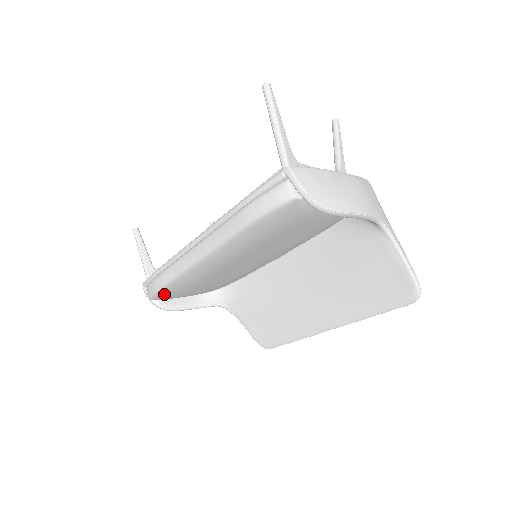
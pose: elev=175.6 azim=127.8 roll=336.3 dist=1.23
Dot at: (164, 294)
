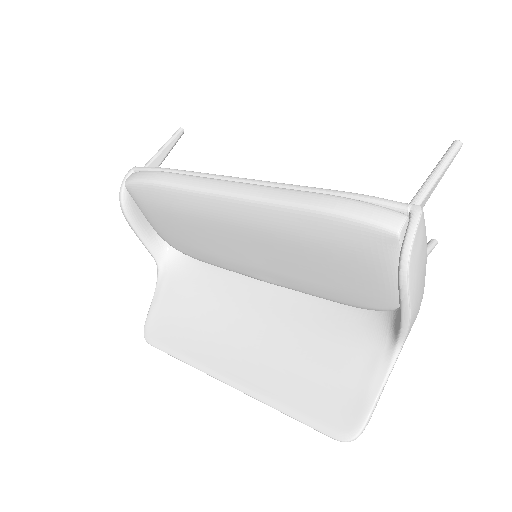
Dot at: (145, 192)
